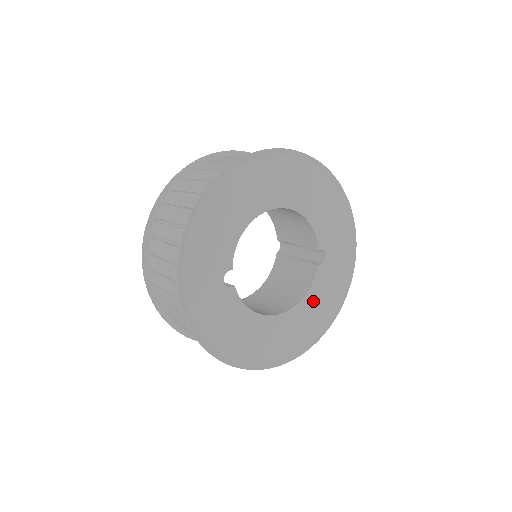
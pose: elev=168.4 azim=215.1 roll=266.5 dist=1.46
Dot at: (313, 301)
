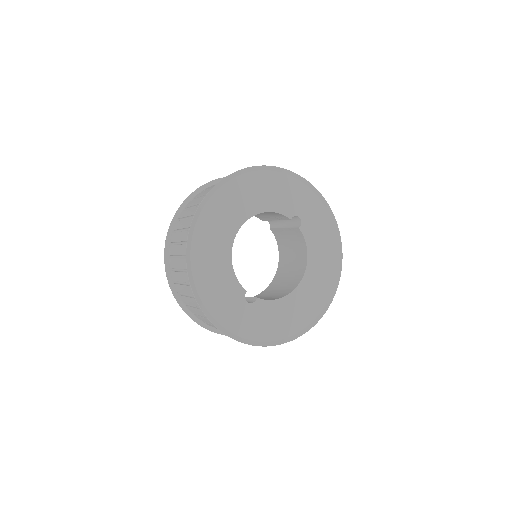
Dot at: (316, 251)
